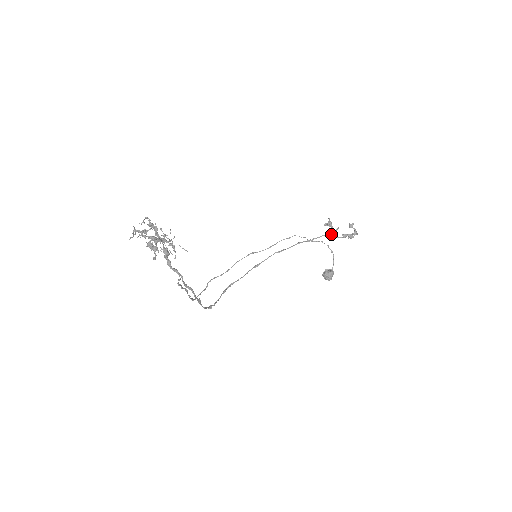
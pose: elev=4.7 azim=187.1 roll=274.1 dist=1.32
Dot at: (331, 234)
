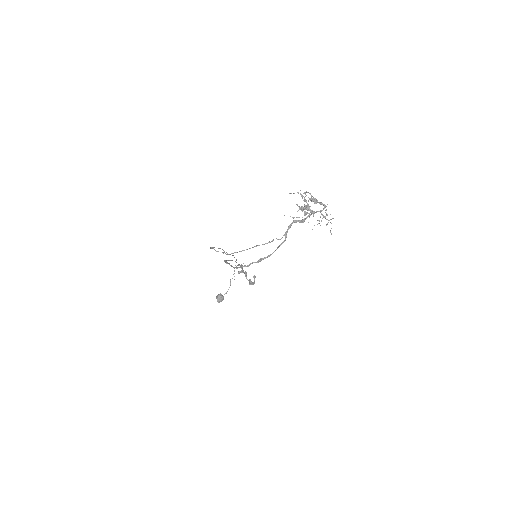
Dot at: occluded
